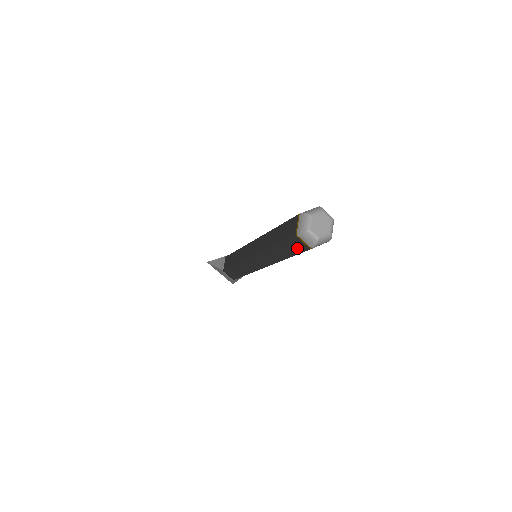
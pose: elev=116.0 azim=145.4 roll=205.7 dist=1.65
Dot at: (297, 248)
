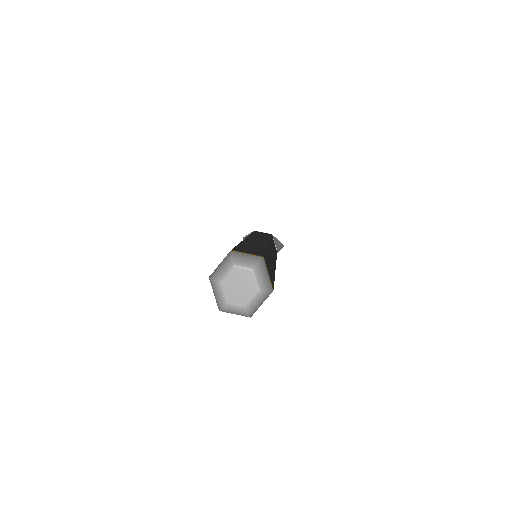
Dot at: occluded
